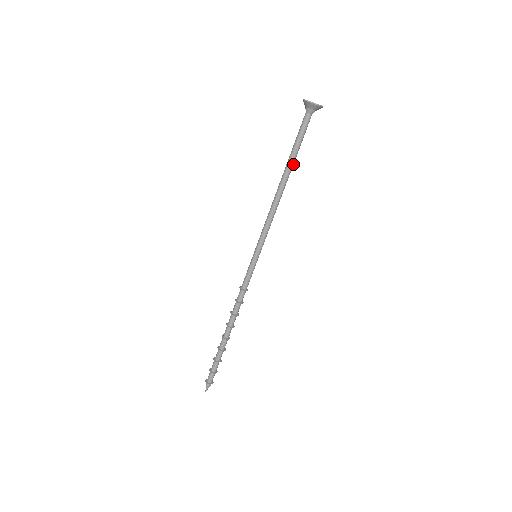
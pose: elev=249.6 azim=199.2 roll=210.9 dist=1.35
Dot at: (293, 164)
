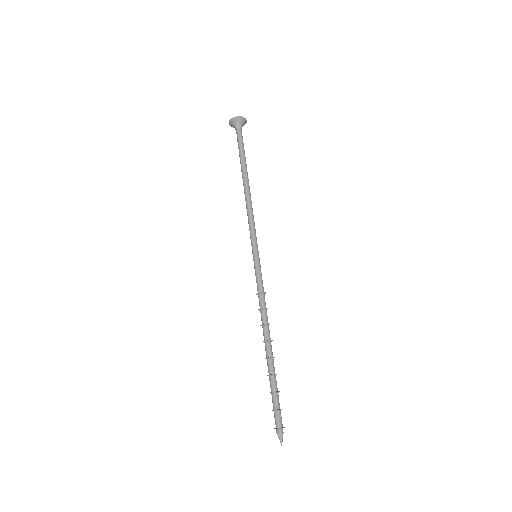
Dot at: (246, 168)
